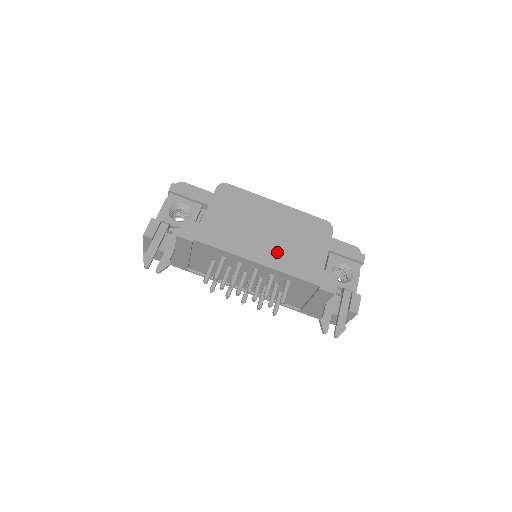
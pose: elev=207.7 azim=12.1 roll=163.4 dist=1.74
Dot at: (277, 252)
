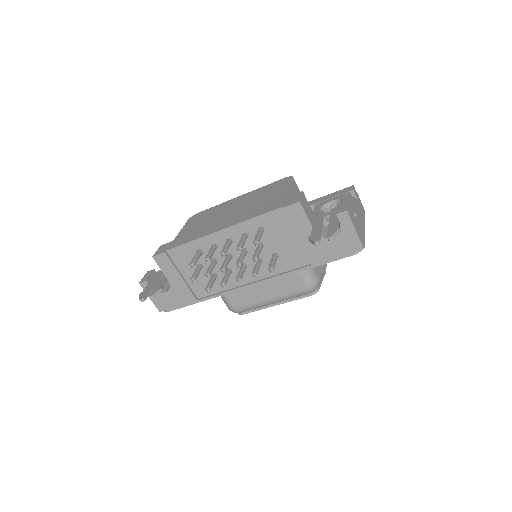
Dot at: (240, 215)
